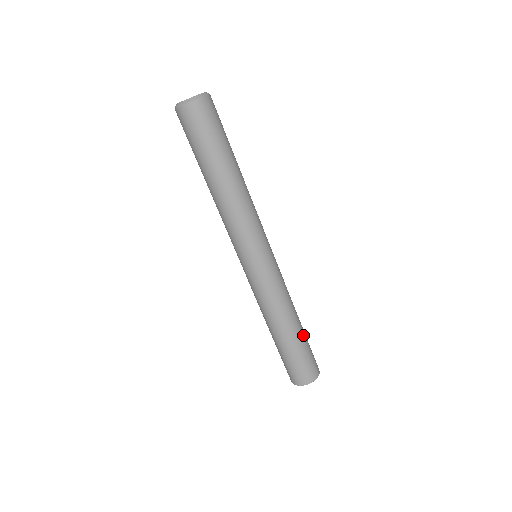
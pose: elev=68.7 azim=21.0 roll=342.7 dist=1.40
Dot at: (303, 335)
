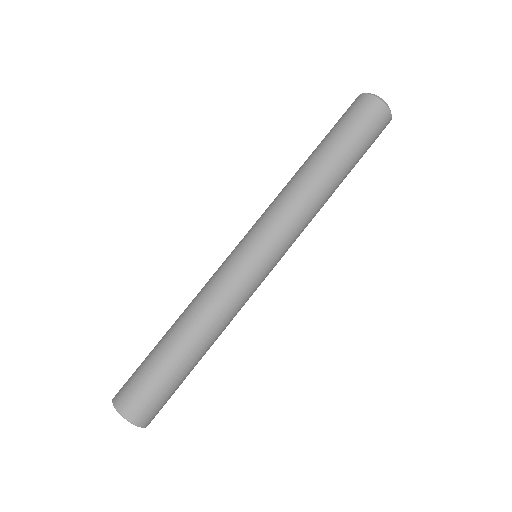
Dot at: (192, 369)
